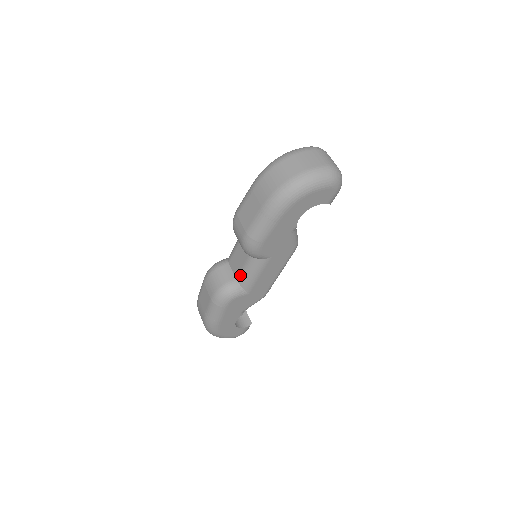
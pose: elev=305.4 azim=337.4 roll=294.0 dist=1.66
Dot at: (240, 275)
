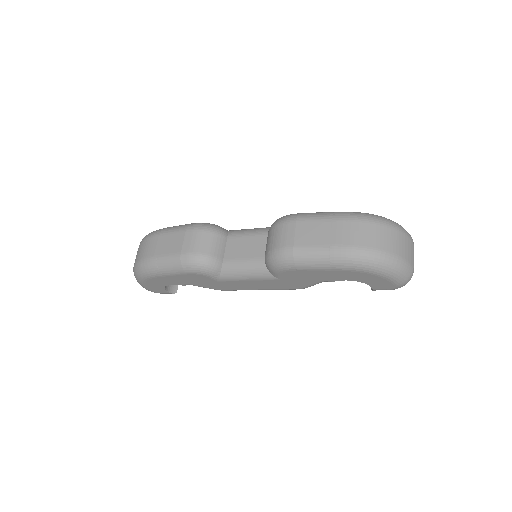
Dot at: (232, 262)
